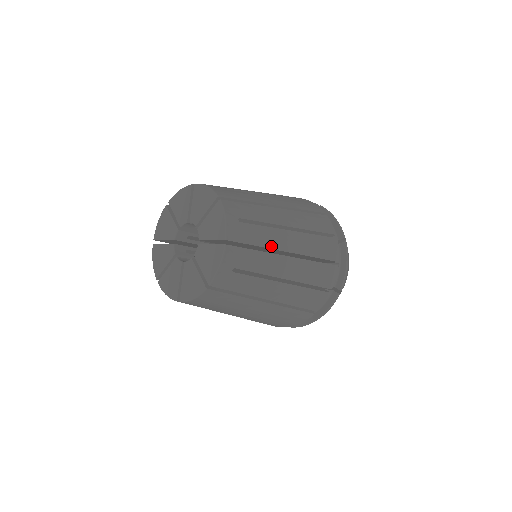
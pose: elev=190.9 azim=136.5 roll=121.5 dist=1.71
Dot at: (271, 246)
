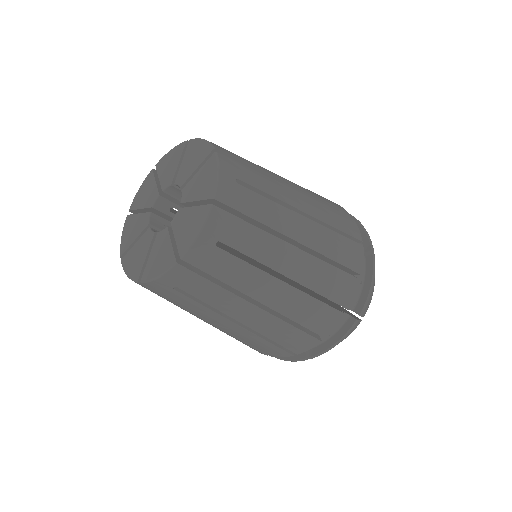
Dot at: (269, 175)
